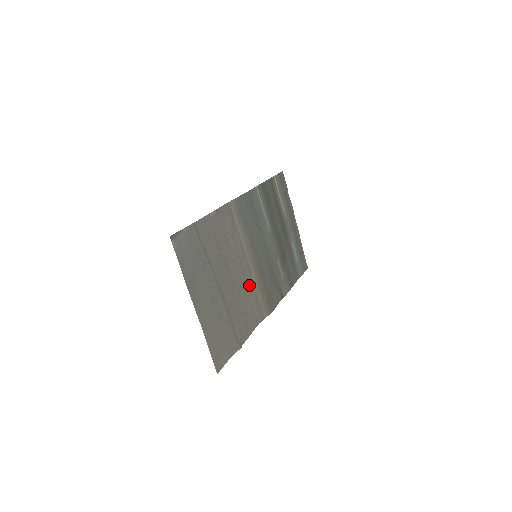
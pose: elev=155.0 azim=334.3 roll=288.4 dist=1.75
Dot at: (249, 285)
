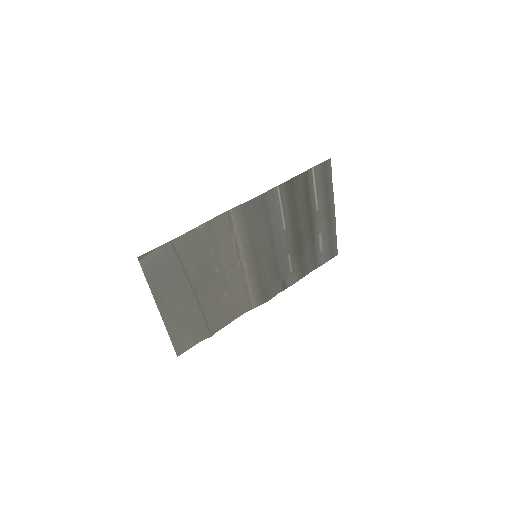
Dot at: (238, 283)
